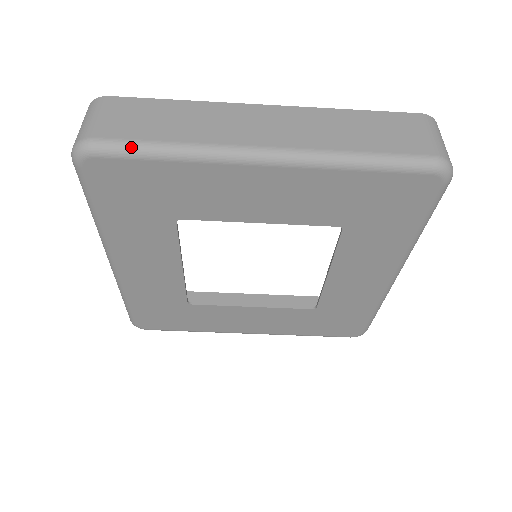
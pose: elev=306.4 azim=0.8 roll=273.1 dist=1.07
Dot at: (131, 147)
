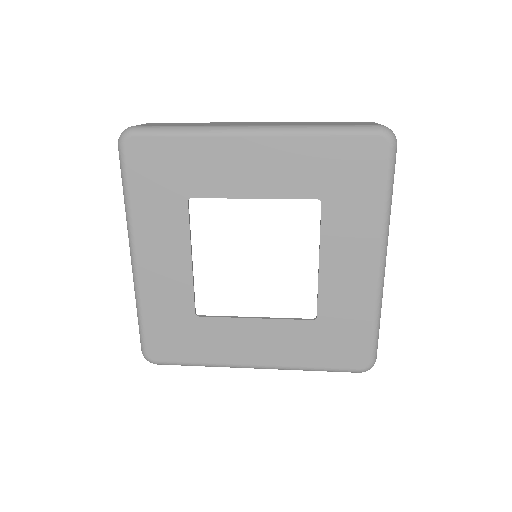
Dot at: (159, 128)
